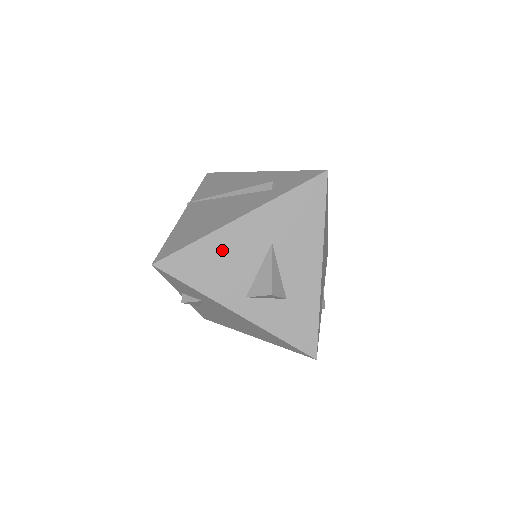
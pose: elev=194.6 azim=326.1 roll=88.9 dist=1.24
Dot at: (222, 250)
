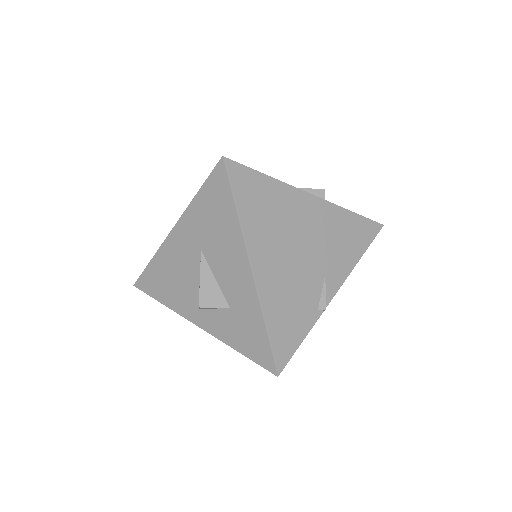
Dot at: (169, 265)
